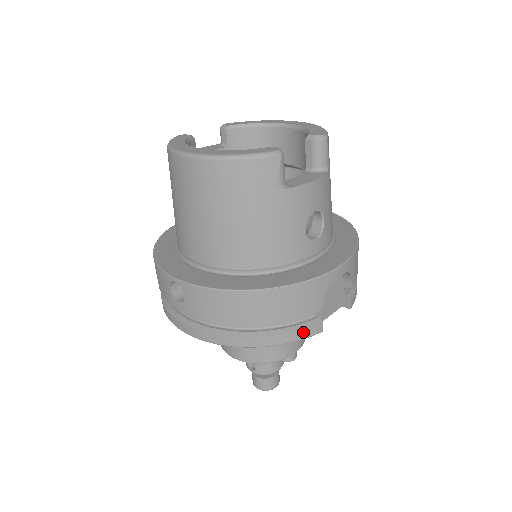
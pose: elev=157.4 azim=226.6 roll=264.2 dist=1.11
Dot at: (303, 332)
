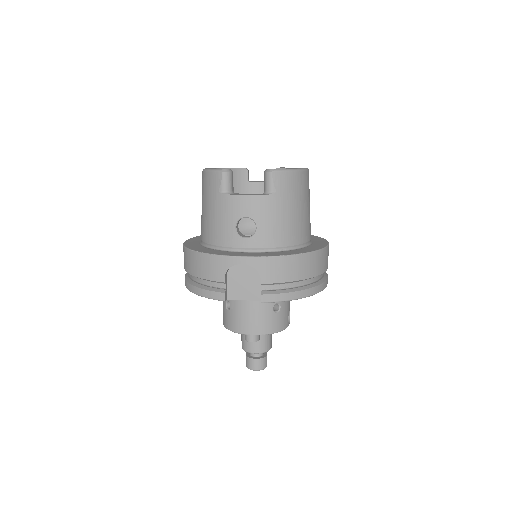
Dot at: (211, 293)
